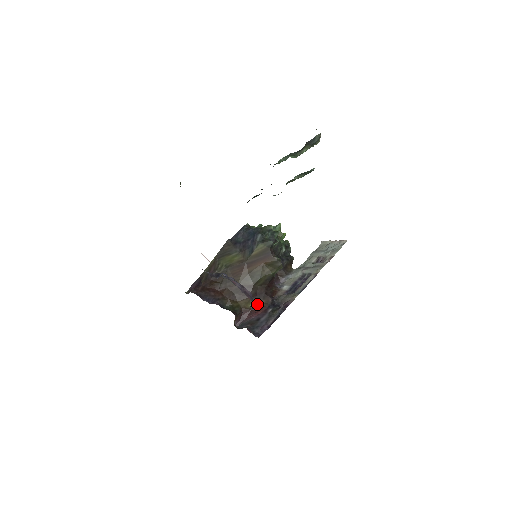
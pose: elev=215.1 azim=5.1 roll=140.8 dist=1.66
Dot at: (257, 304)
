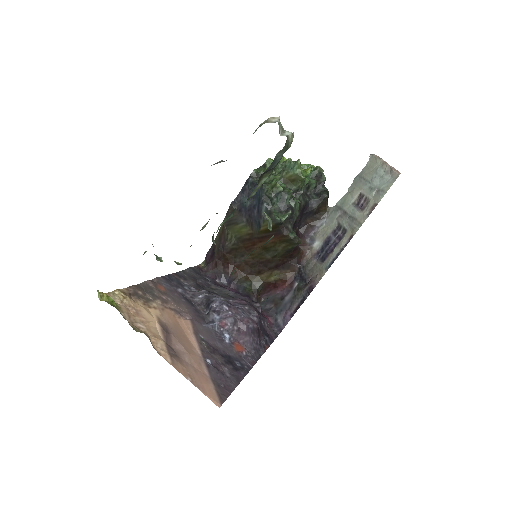
Dot at: (281, 276)
